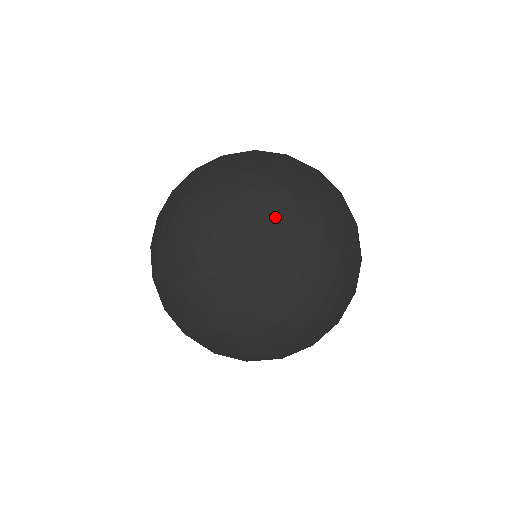
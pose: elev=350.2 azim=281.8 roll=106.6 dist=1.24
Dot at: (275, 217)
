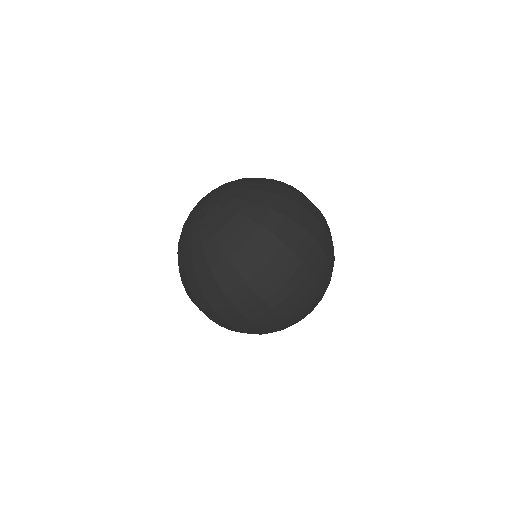
Dot at: (230, 185)
